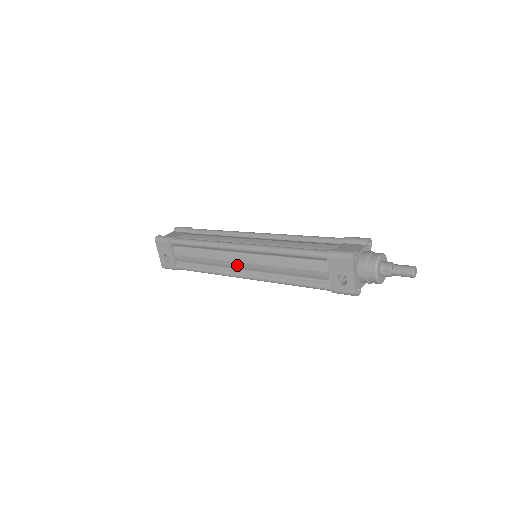
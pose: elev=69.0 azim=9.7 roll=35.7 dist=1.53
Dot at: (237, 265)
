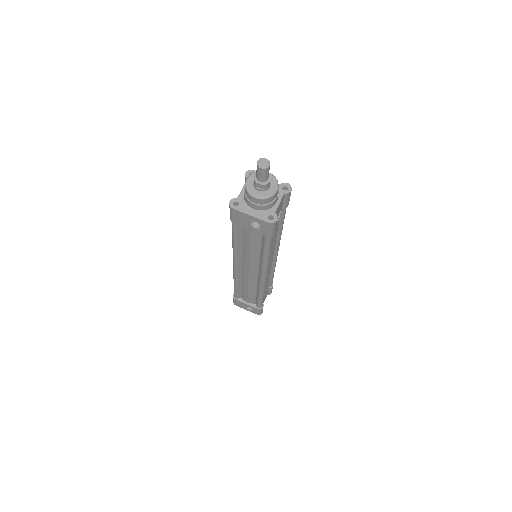
Dot at: (252, 276)
